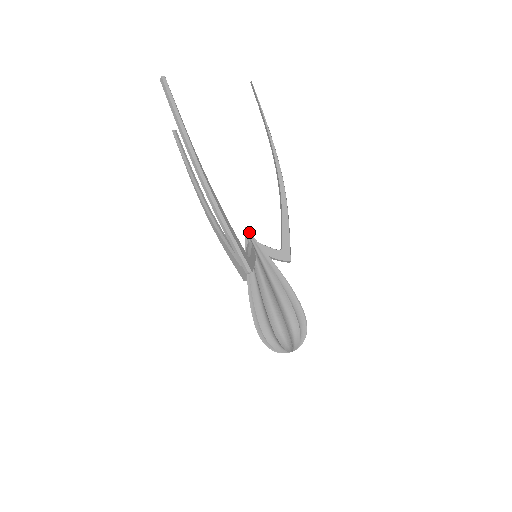
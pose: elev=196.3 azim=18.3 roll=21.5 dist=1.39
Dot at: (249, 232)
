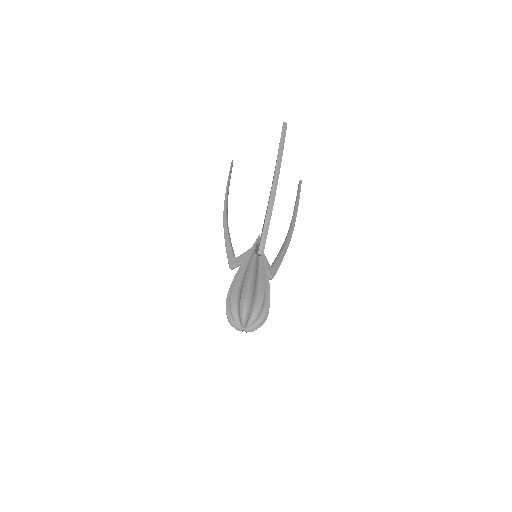
Dot at: occluded
